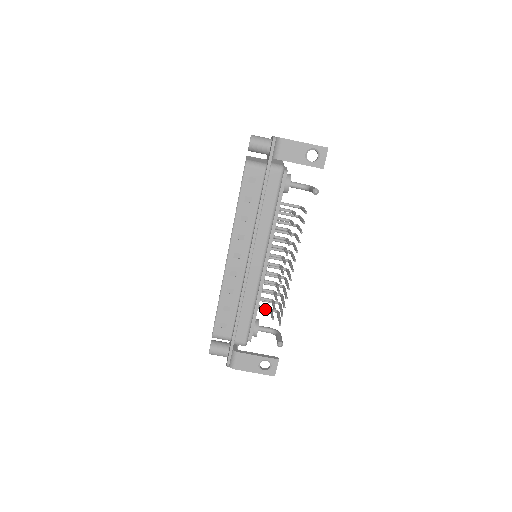
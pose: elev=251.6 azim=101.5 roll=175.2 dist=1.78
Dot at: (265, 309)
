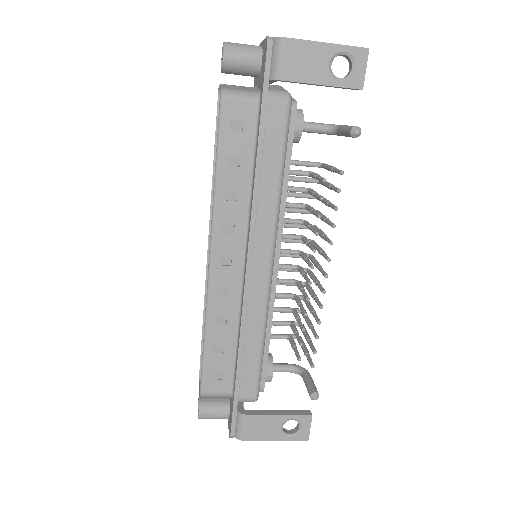
Dot at: (280, 338)
